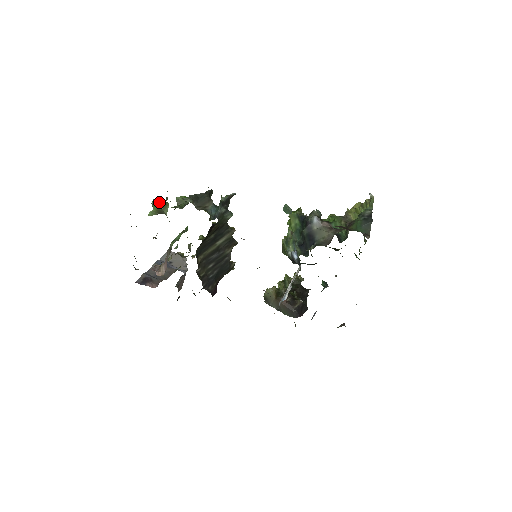
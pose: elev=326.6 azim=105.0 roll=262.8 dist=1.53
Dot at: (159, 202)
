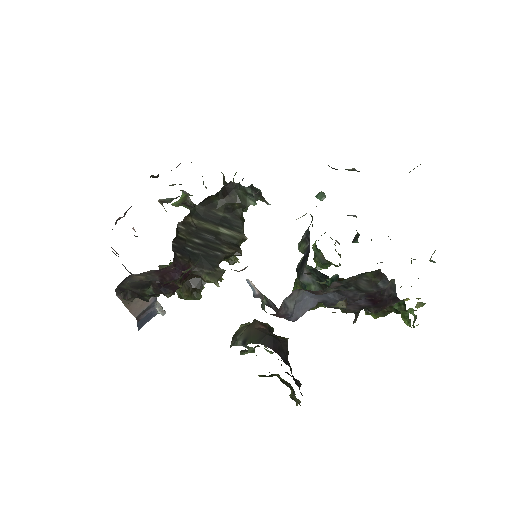
Dot at: occluded
